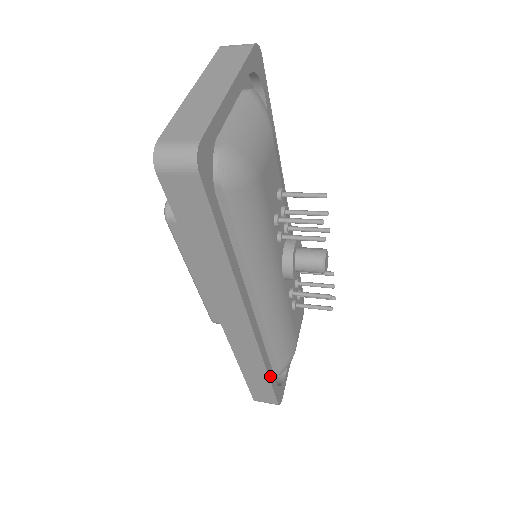
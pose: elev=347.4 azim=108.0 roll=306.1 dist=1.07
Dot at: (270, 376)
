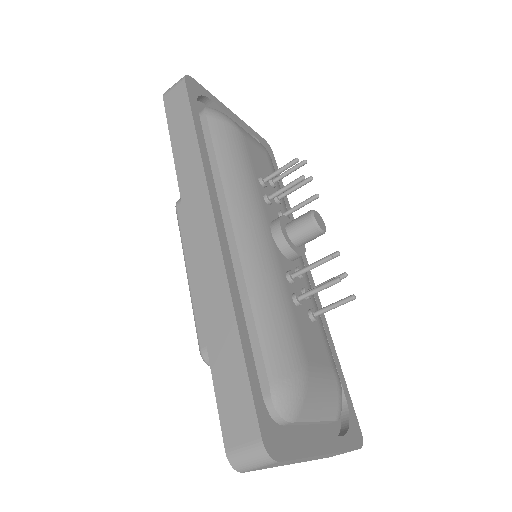
Dot at: (244, 344)
